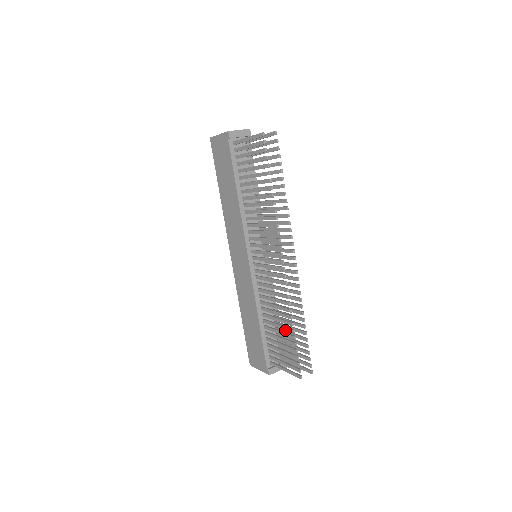
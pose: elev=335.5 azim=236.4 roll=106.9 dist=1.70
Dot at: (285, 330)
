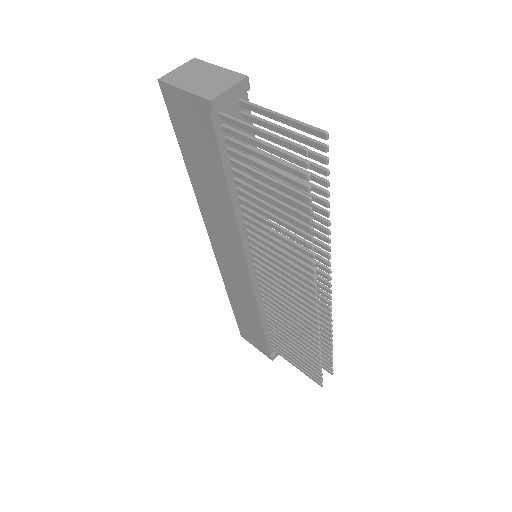
Dot at: occluded
